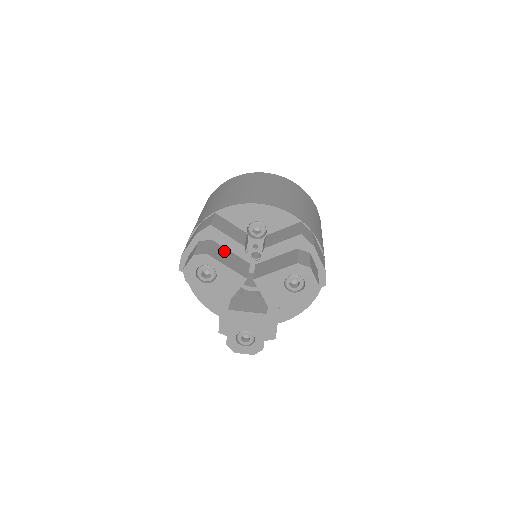
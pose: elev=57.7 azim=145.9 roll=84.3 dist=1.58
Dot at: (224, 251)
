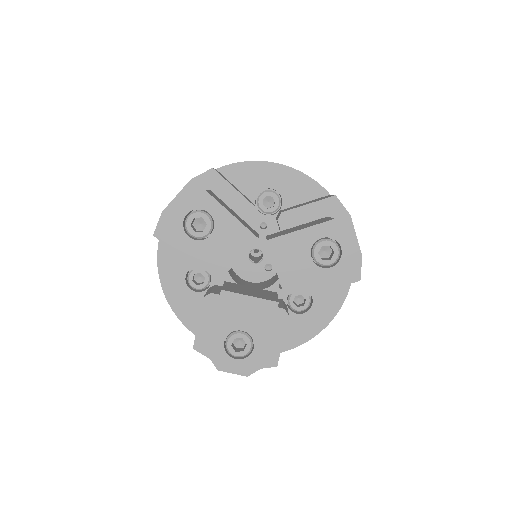
Dot at: (226, 205)
